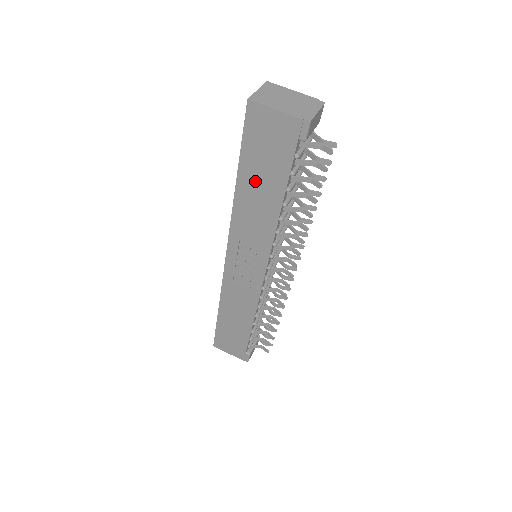
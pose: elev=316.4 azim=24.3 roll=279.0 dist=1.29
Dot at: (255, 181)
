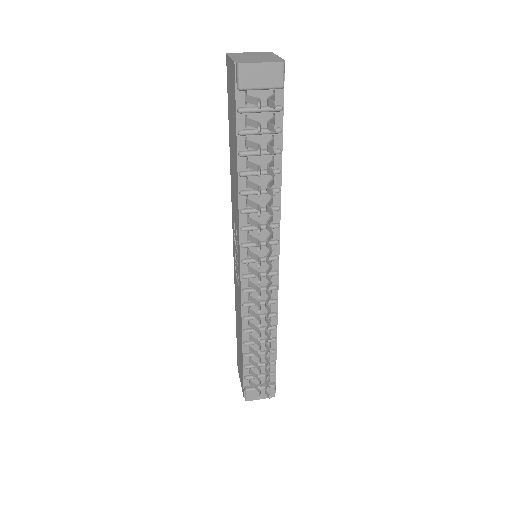
Dot at: (232, 145)
